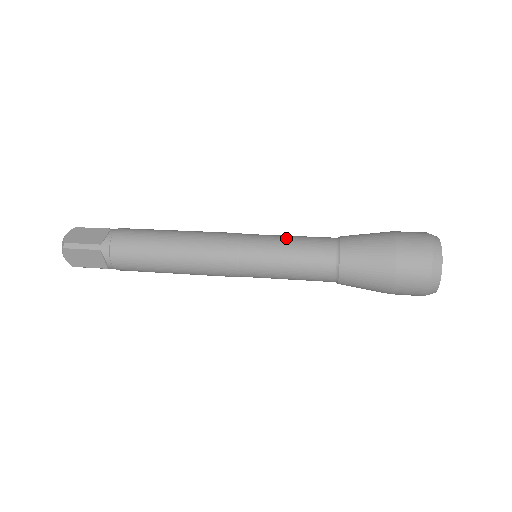
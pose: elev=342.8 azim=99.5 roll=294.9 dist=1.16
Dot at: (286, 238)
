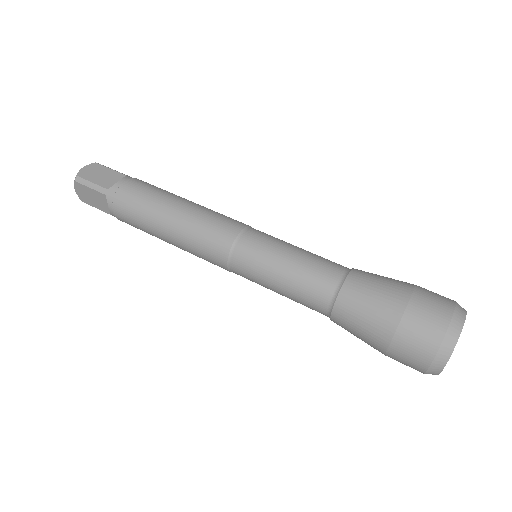
Dot at: (291, 249)
